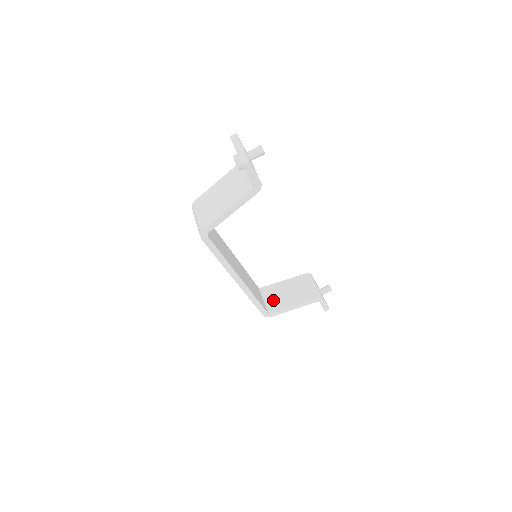
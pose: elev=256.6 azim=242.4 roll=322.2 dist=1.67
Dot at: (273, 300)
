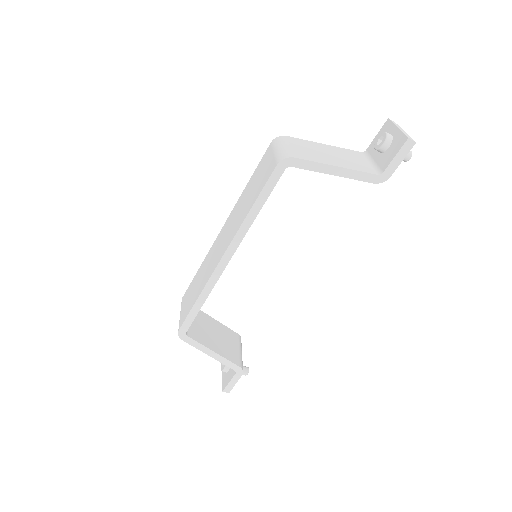
Dot at: (197, 326)
